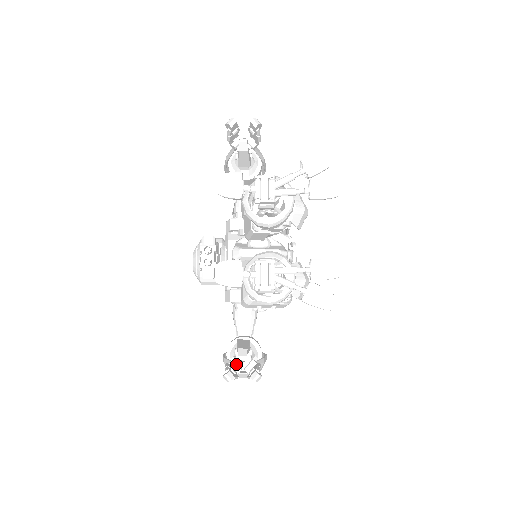
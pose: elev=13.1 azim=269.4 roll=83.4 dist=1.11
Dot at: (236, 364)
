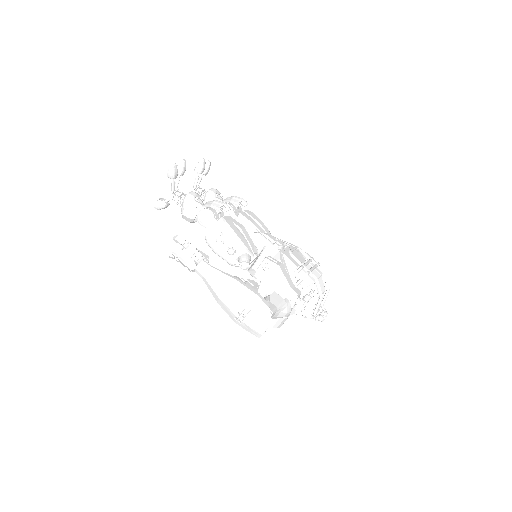
Dot at: occluded
